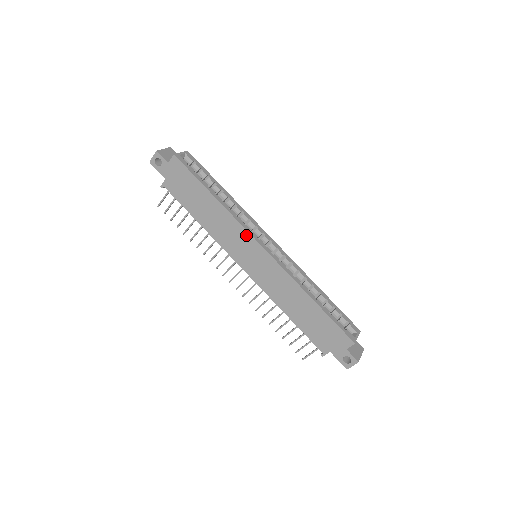
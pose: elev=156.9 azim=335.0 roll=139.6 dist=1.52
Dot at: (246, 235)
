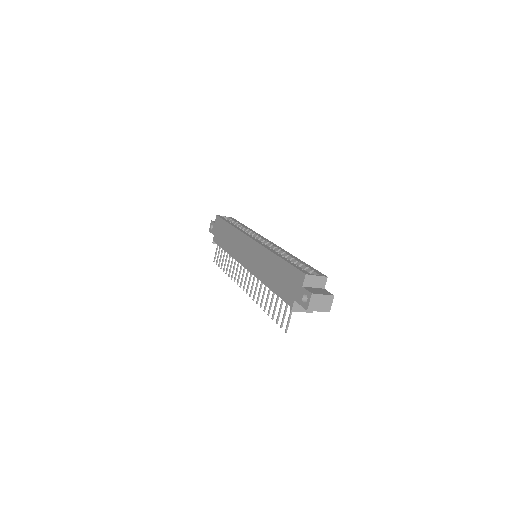
Dot at: (244, 237)
